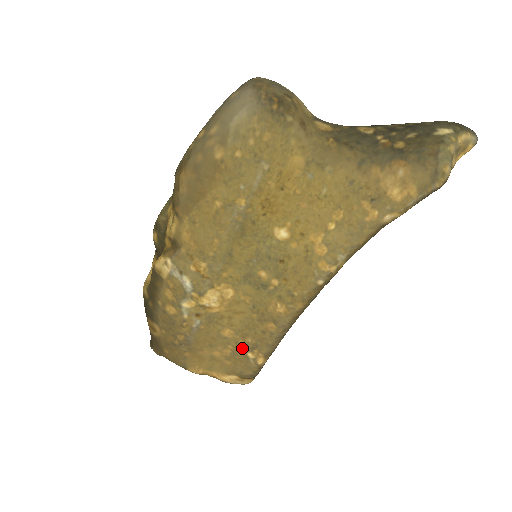
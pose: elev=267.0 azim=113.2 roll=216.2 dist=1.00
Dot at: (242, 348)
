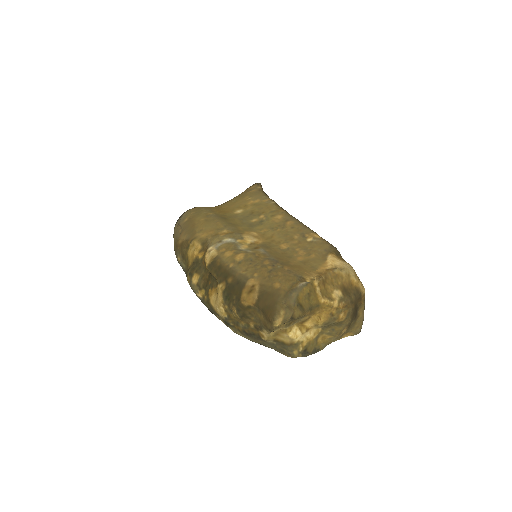
Dot at: (302, 243)
